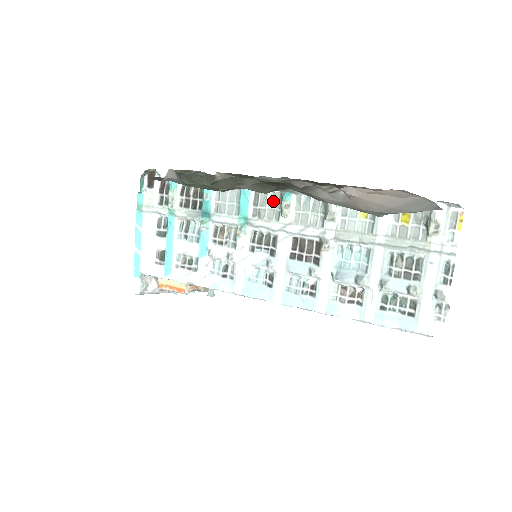
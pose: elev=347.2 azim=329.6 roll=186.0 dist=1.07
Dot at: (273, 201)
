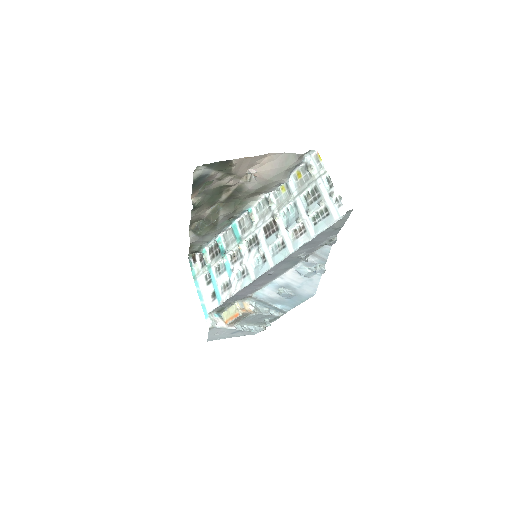
Dot at: (247, 220)
